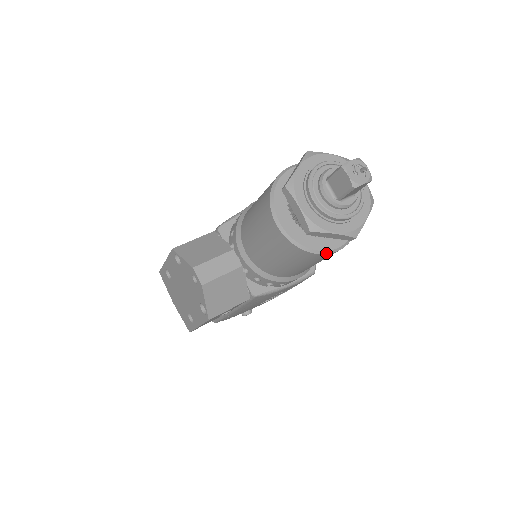
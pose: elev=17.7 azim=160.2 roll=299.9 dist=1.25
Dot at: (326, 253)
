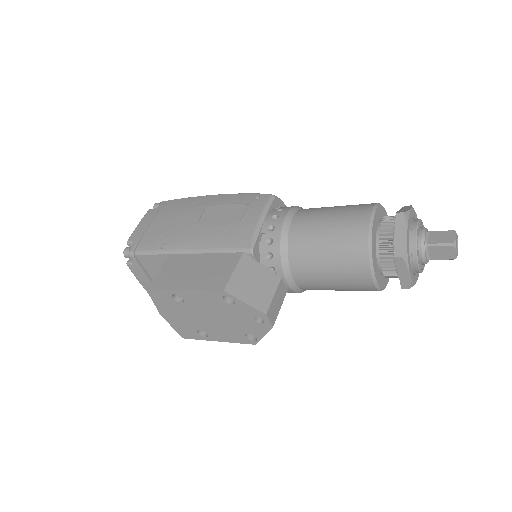
Dot at: (386, 285)
